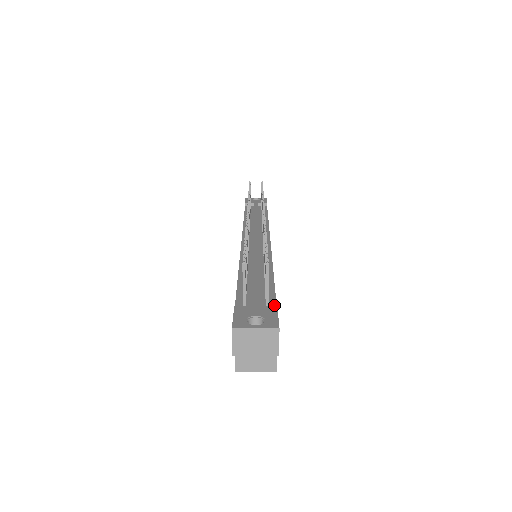
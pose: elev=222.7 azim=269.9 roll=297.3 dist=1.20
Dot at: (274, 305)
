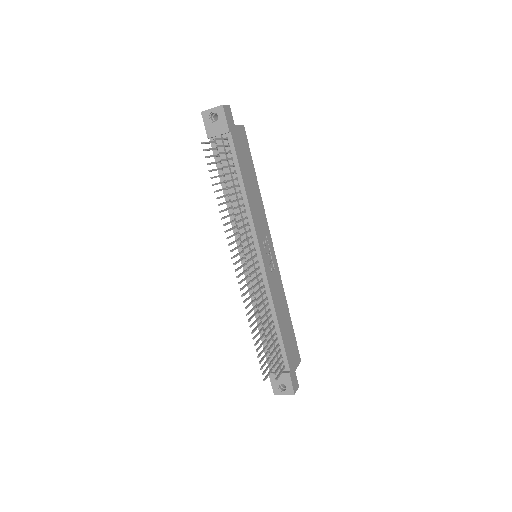
Dot at: (287, 365)
